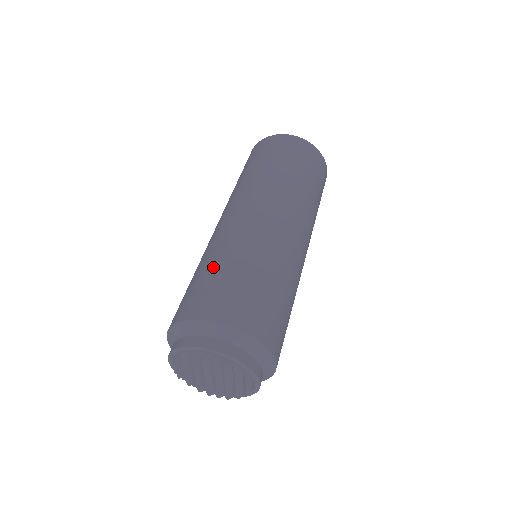
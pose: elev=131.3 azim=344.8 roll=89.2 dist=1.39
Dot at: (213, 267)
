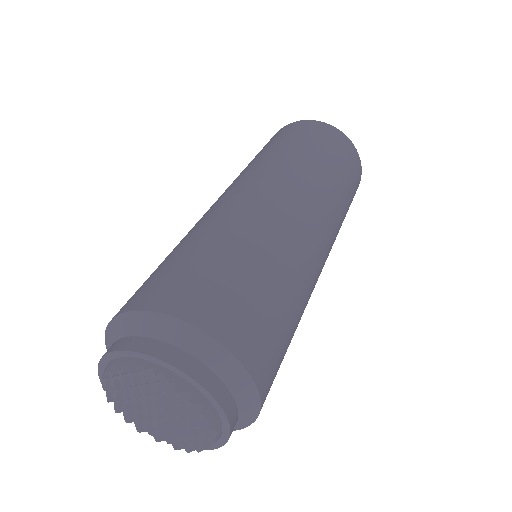
Dot at: occluded
